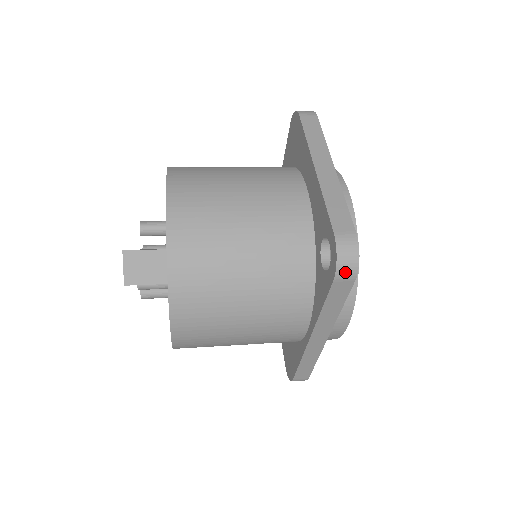
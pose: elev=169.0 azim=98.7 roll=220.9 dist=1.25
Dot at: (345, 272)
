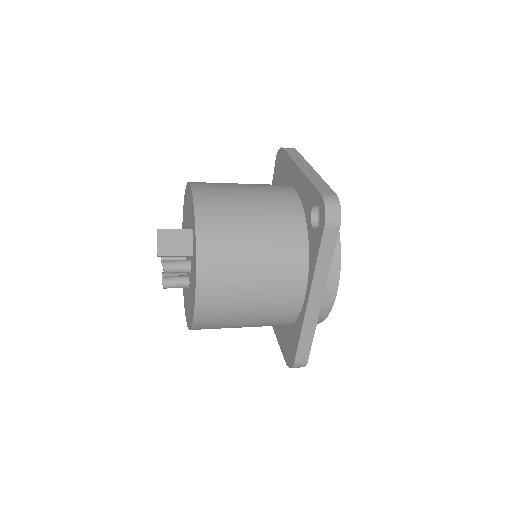
Dot at: (332, 219)
